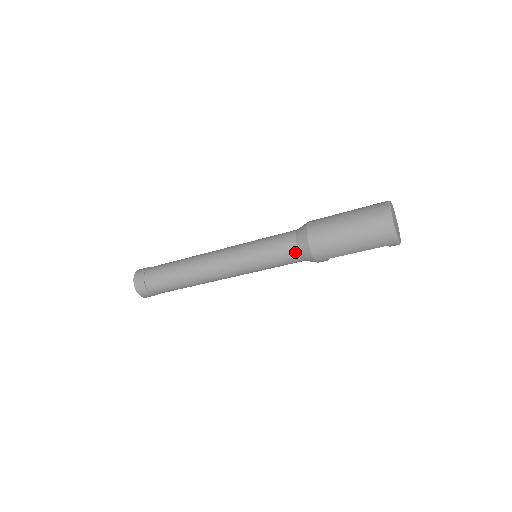
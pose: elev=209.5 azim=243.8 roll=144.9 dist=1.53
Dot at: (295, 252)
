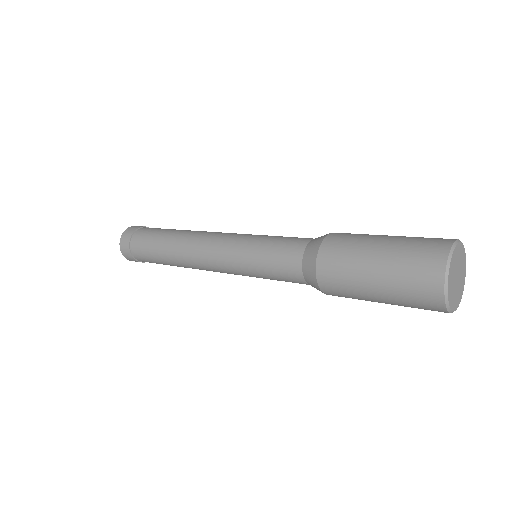
Dot at: (304, 283)
